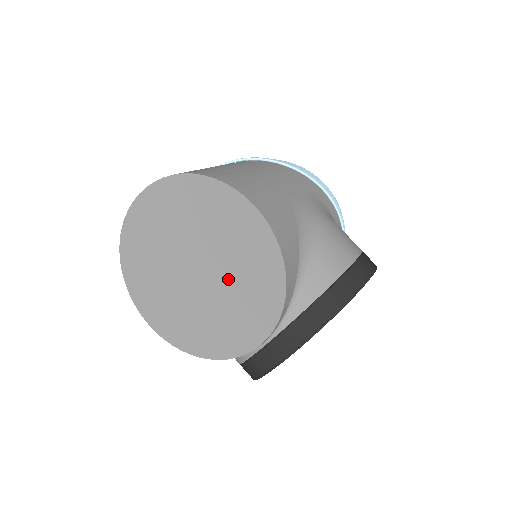
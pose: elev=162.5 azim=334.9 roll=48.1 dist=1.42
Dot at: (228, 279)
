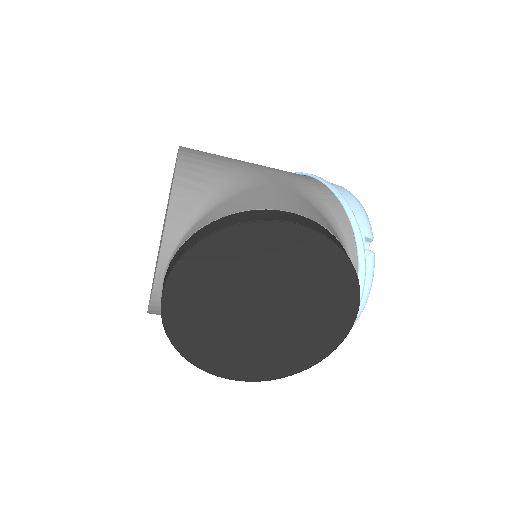
Dot at: occluded
